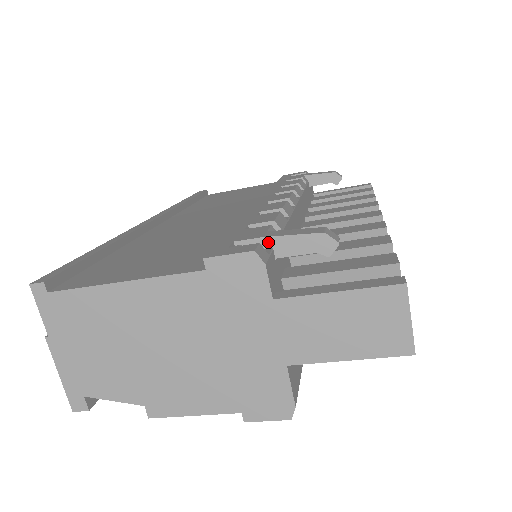
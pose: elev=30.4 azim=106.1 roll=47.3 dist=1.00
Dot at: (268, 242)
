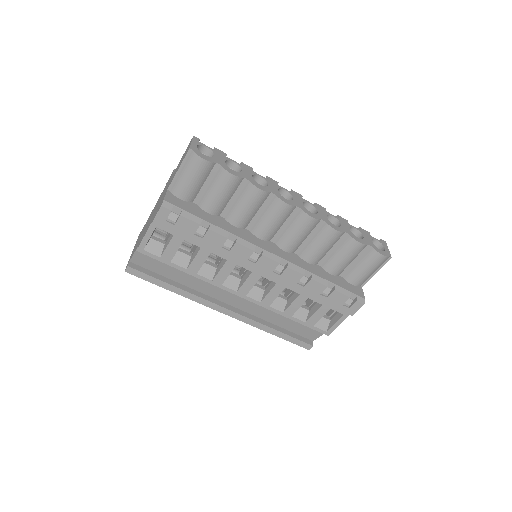
Dot at: occluded
